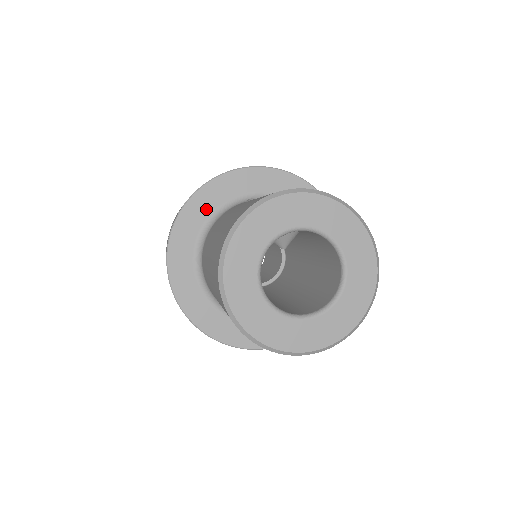
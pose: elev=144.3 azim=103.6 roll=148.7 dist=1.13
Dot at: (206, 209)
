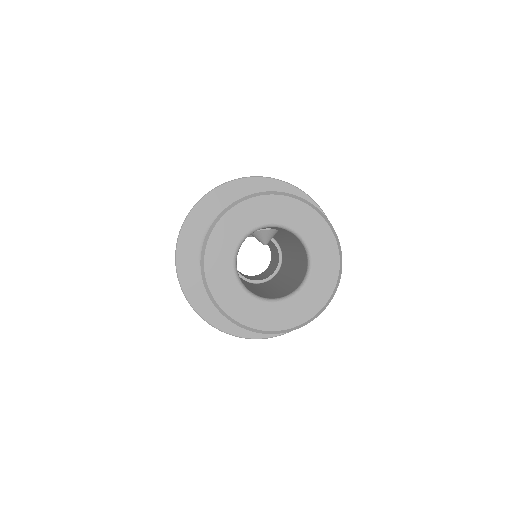
Dot at: (211, 213)
